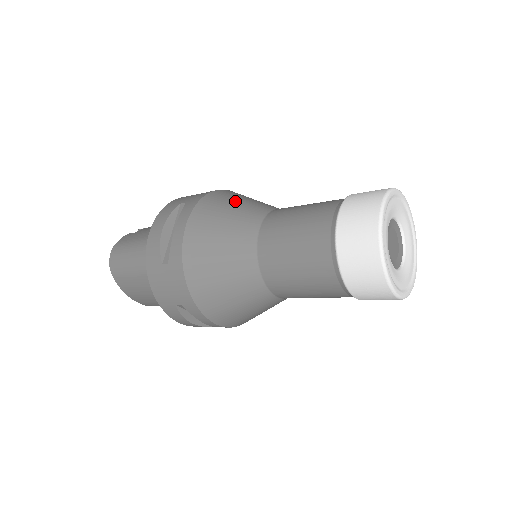
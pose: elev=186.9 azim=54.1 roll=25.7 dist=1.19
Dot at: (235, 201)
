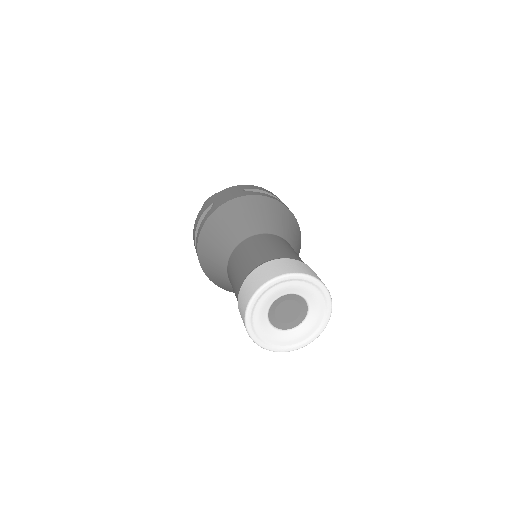
Dot at: (235, 217)
